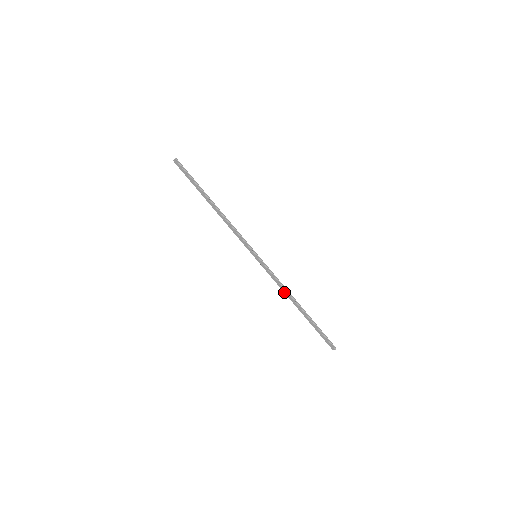
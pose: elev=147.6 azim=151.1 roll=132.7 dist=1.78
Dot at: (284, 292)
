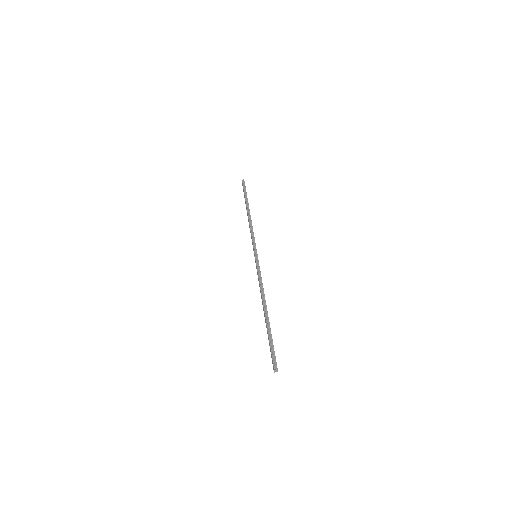
Dot at: (261, 293)
